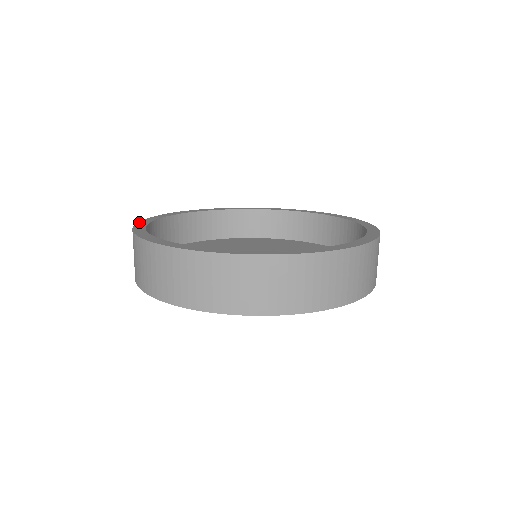
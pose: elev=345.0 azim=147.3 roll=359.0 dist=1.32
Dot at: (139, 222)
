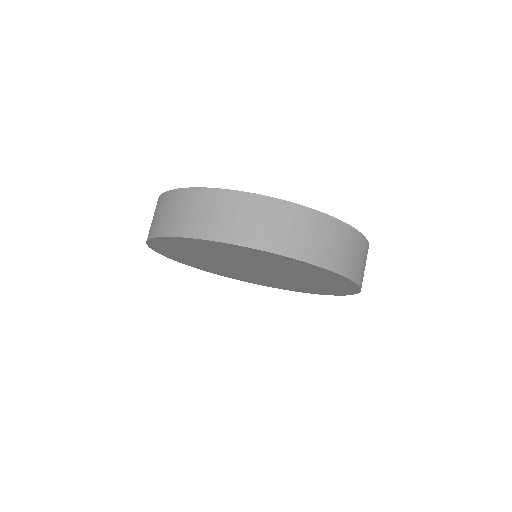
Dot at: occluded
